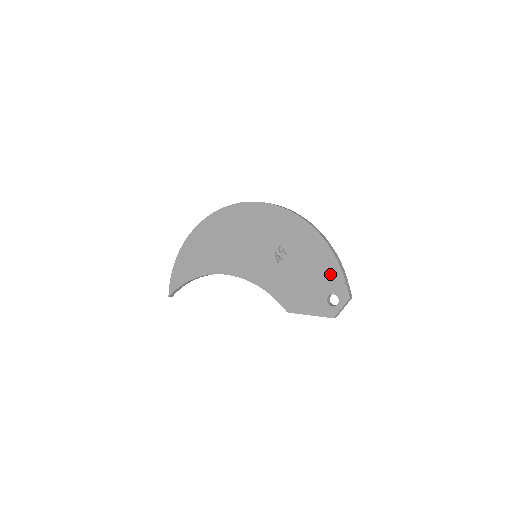
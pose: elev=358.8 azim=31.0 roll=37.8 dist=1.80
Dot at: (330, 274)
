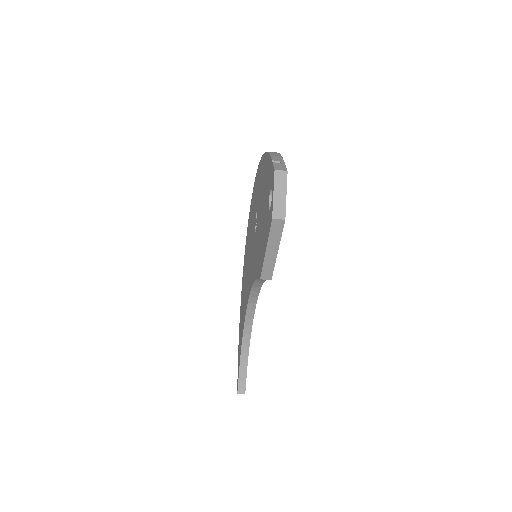
Dot at: (267, 176)
